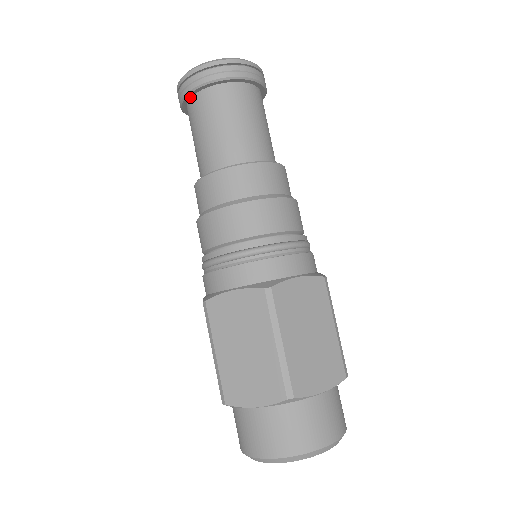
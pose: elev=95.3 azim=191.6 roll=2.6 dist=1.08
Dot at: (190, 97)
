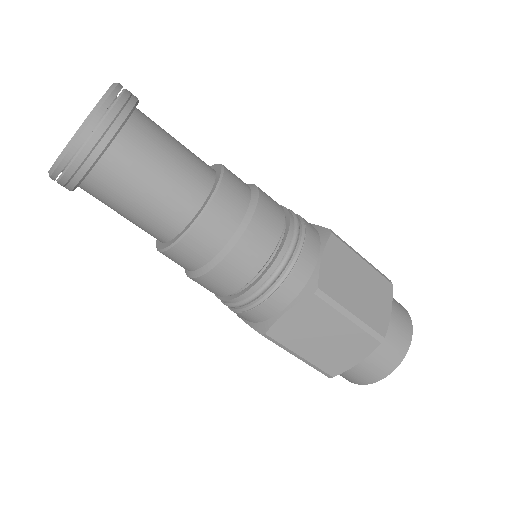
Dot at: (82, 180)
